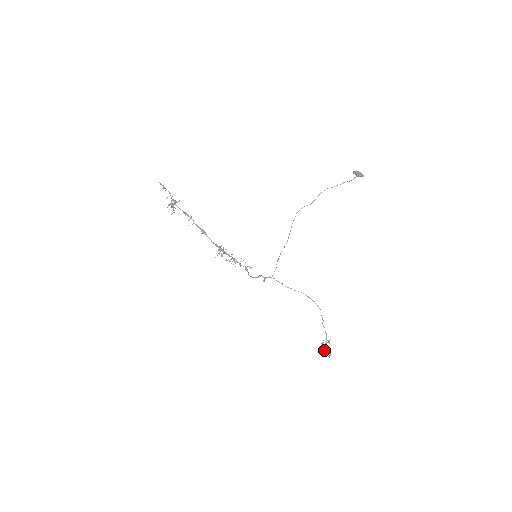
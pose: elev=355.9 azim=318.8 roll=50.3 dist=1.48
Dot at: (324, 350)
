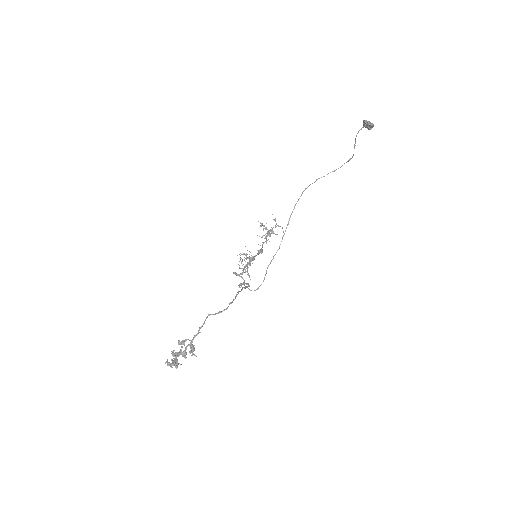
Dot at: (176, 354)
